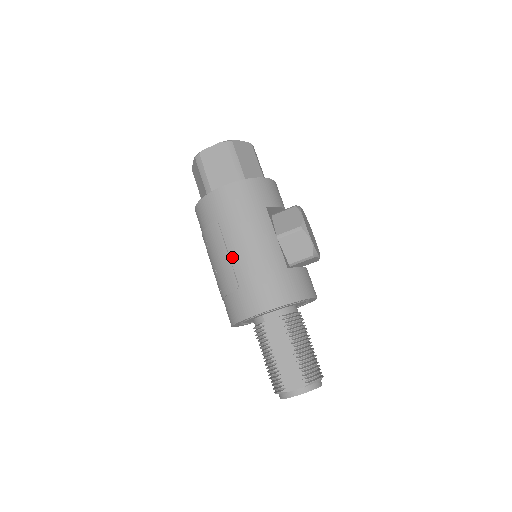
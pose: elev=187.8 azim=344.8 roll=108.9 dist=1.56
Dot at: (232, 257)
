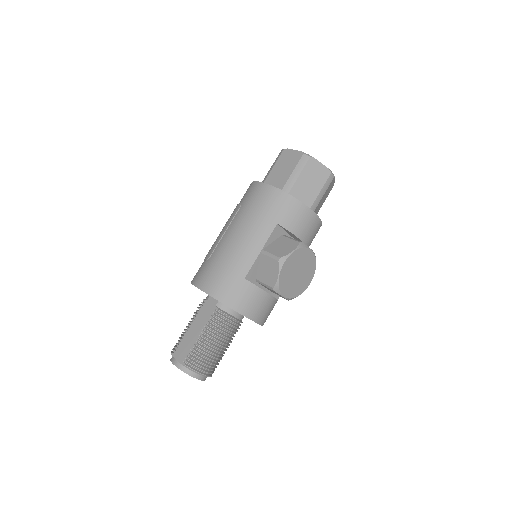
Dot at: (224, 237)
